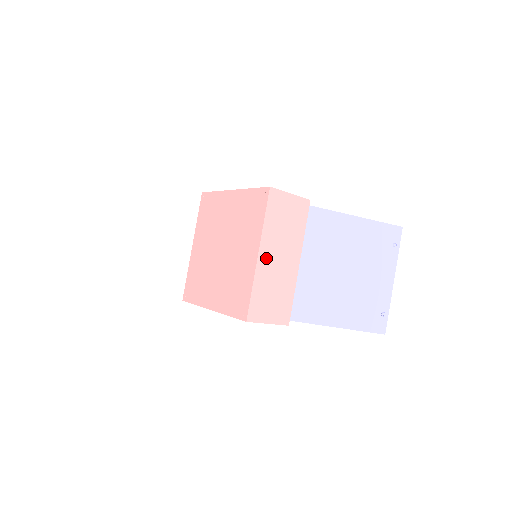
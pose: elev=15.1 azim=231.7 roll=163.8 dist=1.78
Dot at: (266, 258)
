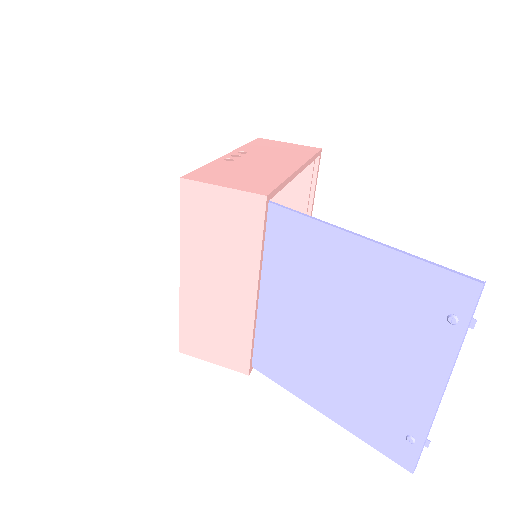
Dot at: (194, 281)
